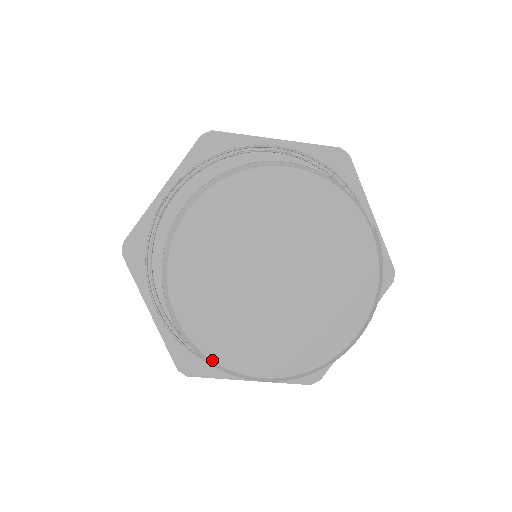
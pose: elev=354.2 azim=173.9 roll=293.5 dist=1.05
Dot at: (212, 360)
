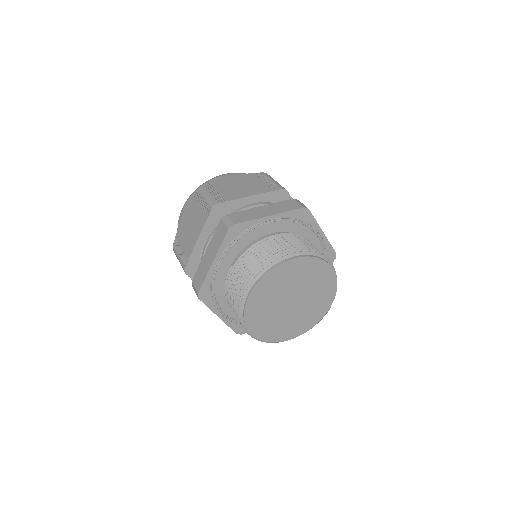
Dot at: (244, 317)
